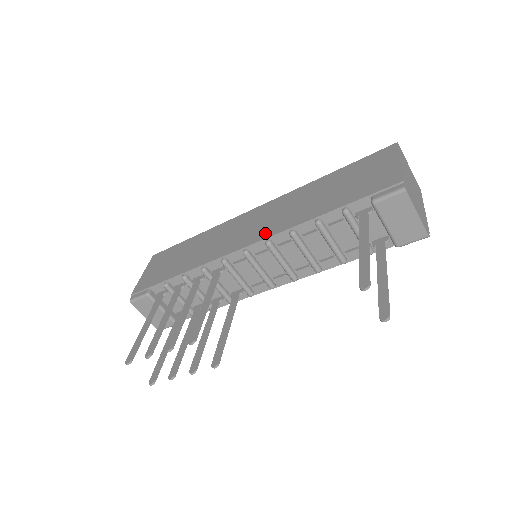
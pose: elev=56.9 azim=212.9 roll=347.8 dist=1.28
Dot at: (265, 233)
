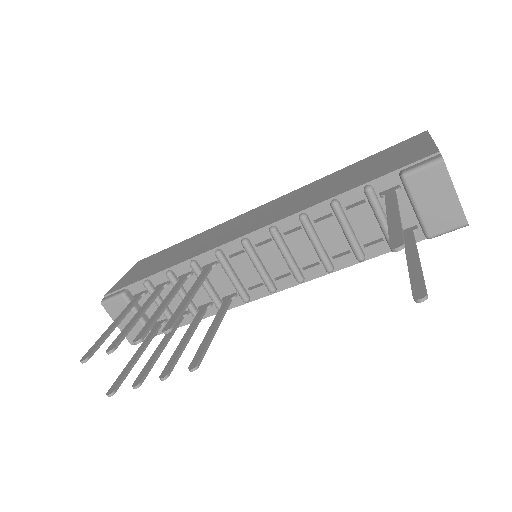
Dot at: (270, 220)
